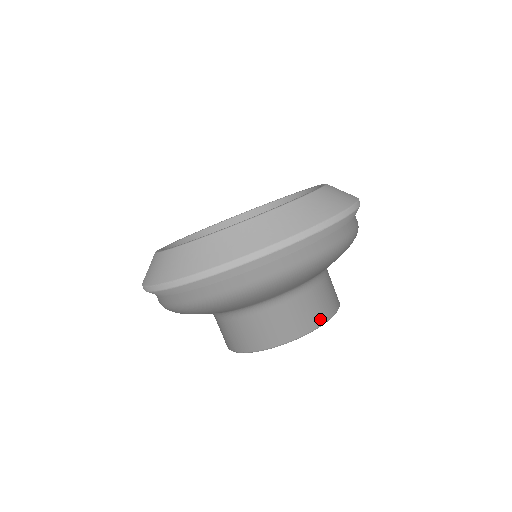
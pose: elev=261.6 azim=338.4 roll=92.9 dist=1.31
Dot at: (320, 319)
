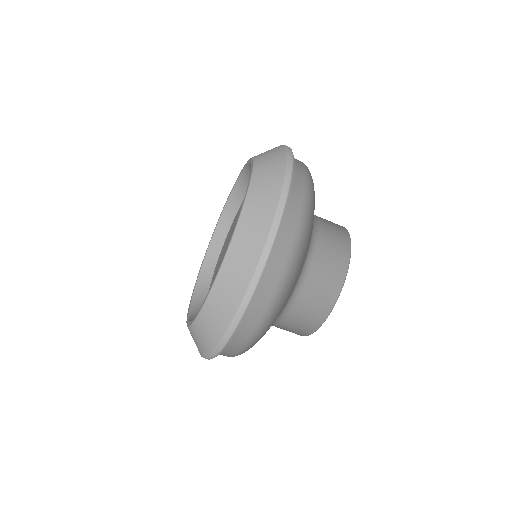
Dot at: (345, 255)
